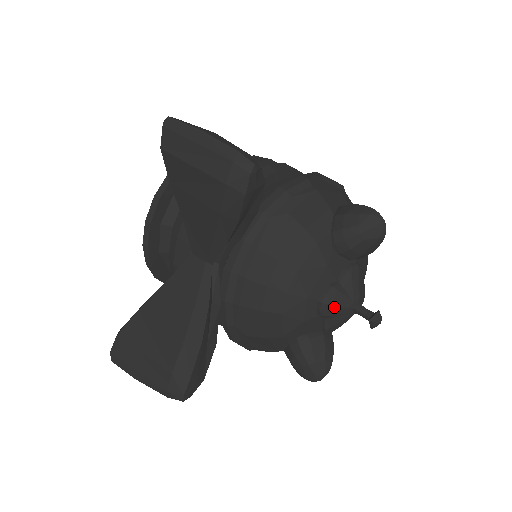
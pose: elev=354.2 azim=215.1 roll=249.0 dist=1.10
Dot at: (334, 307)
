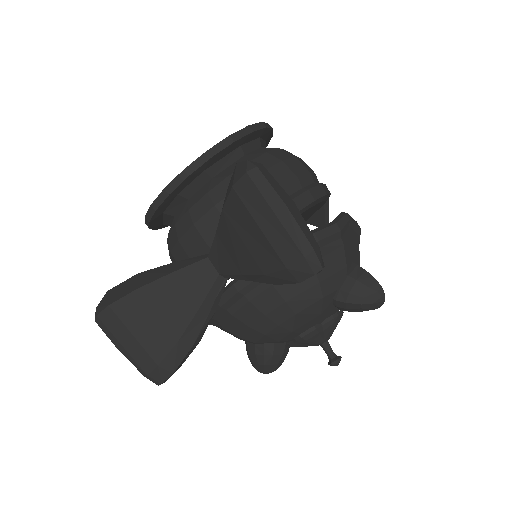
Dot at: (309, 342)
